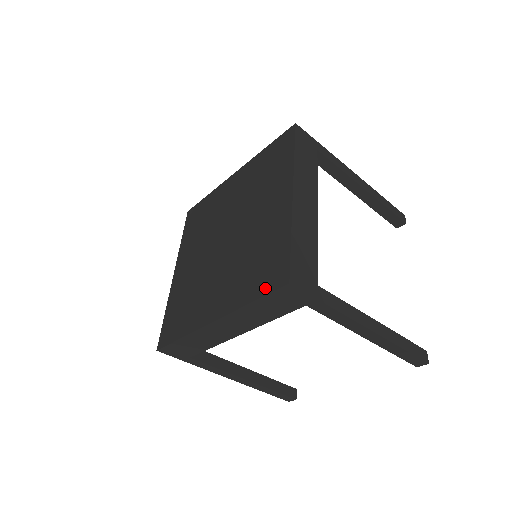
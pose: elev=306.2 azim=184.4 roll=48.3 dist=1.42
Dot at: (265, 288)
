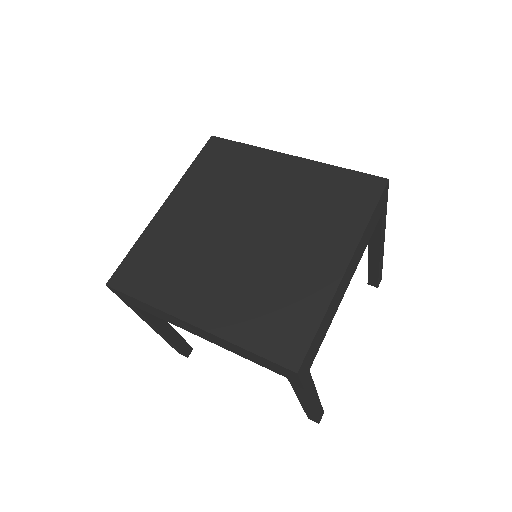
Dot at: (269, 350)
